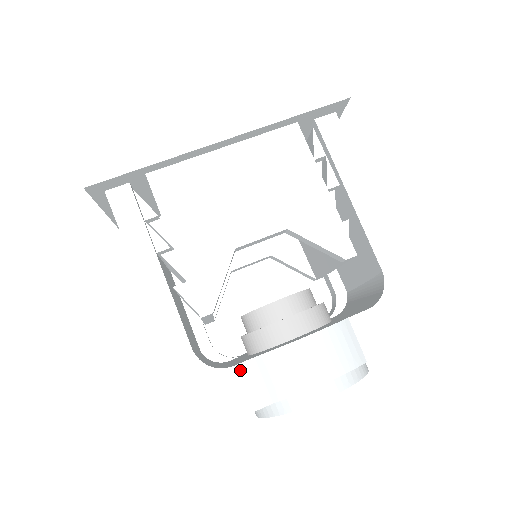
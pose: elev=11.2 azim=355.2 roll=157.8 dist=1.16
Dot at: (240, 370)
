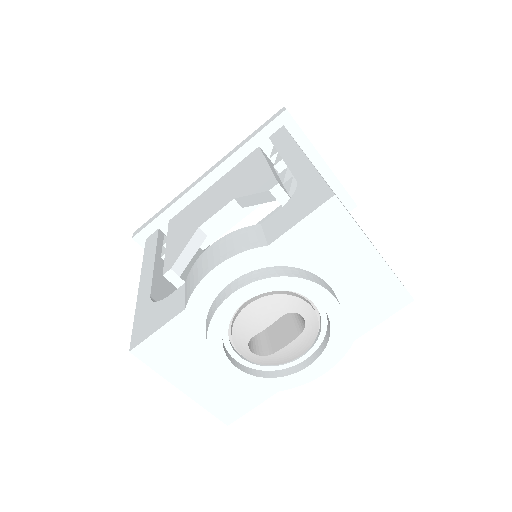
Dot at: (172, 296)
